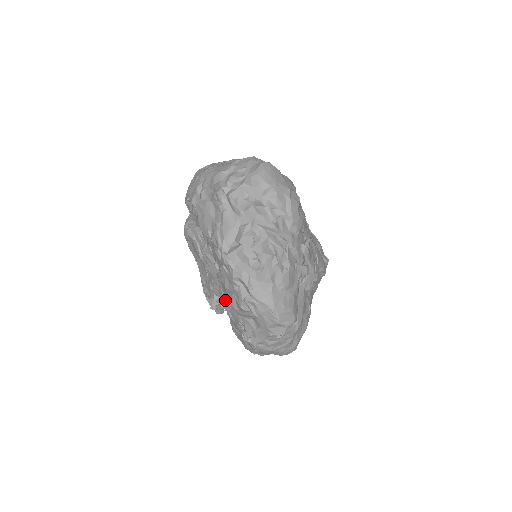
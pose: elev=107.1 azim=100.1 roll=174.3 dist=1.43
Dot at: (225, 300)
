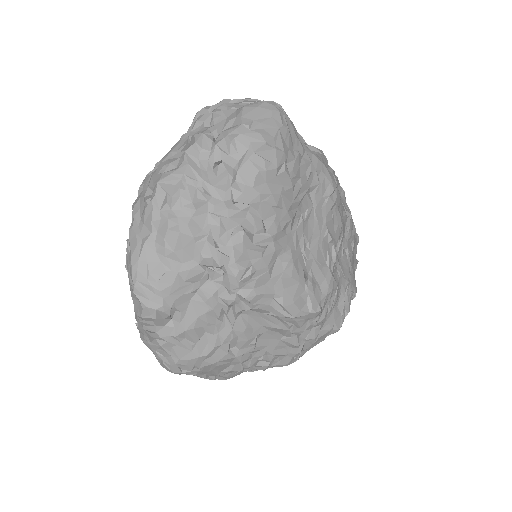
Dot at: occluded
